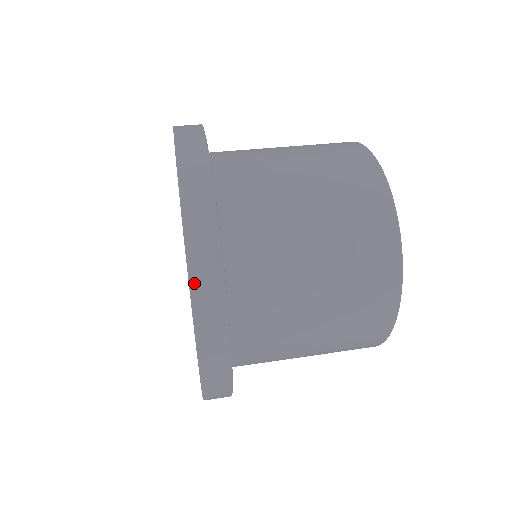
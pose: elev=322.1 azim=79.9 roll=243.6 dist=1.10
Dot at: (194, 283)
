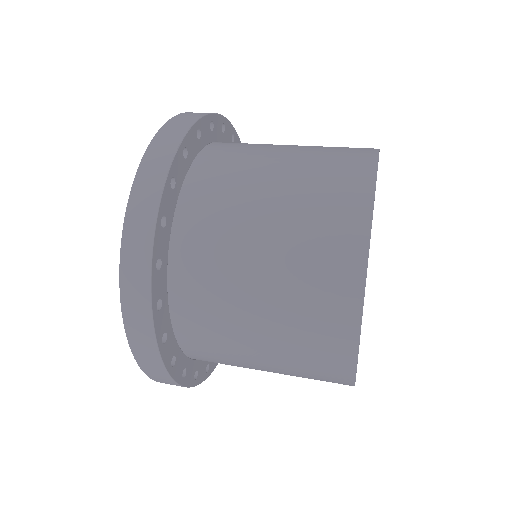
Dot at: (124, 268)
